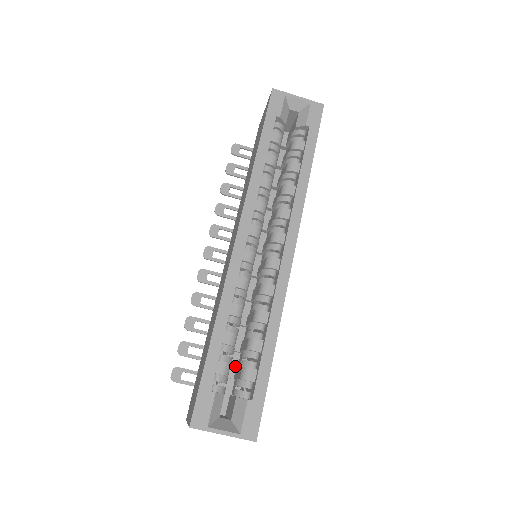
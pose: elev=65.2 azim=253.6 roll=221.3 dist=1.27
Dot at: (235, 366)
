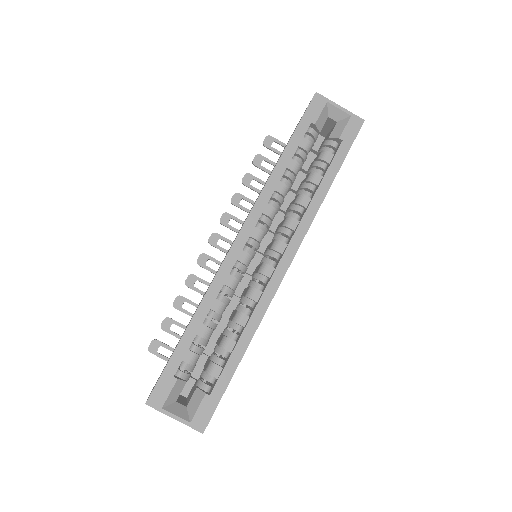
Dot at: (209, 354)
